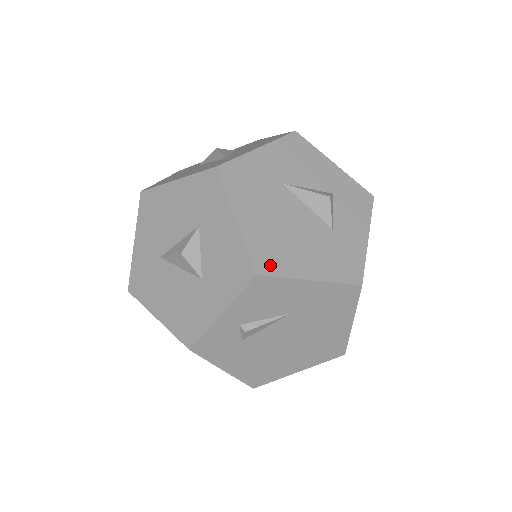
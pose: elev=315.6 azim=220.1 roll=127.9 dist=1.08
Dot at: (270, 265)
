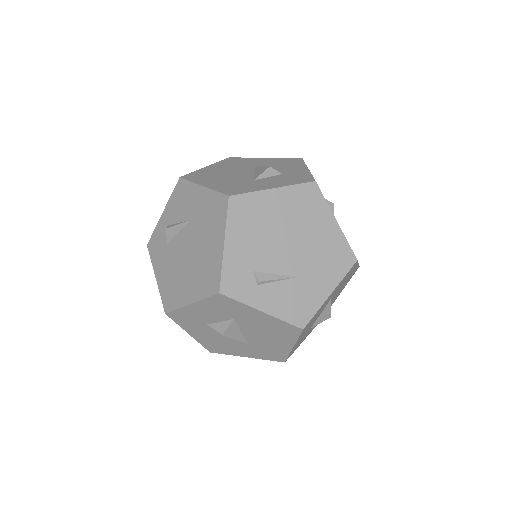
Dot at: (192, 177)
